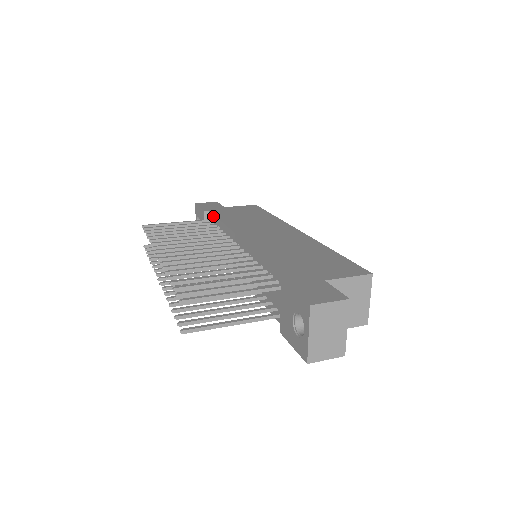
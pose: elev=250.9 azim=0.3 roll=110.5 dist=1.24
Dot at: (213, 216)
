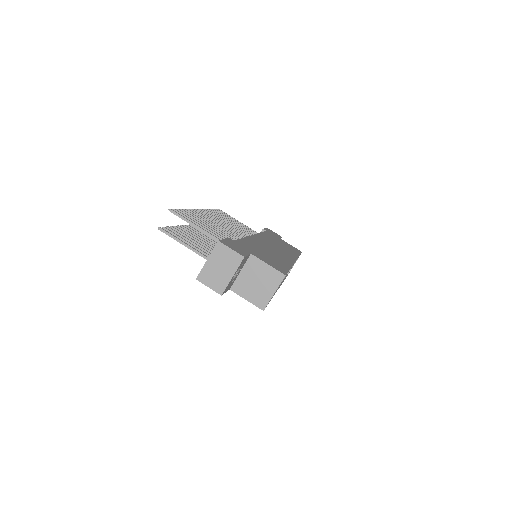
Dot at: occluded
